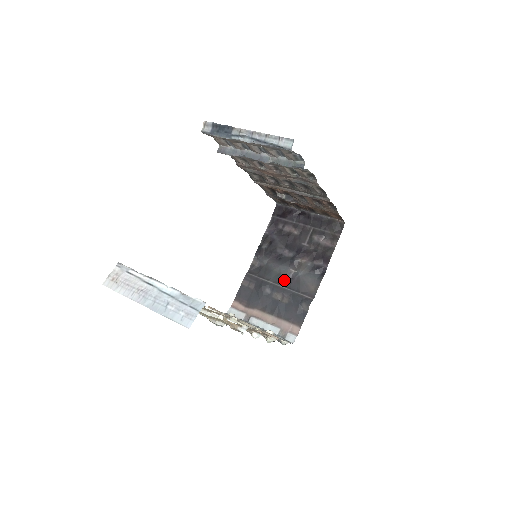
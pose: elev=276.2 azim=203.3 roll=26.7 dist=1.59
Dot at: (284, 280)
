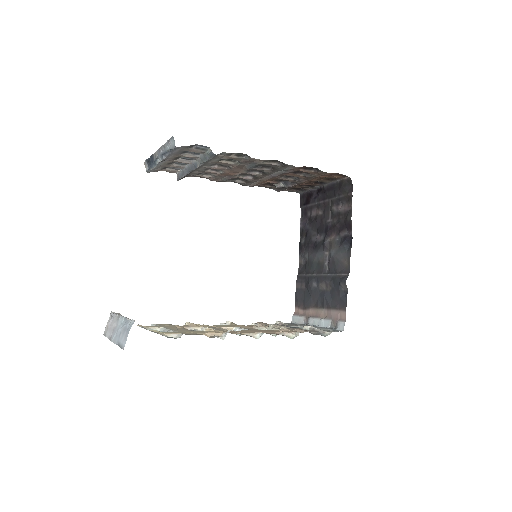
Dot at: (323, 267)
